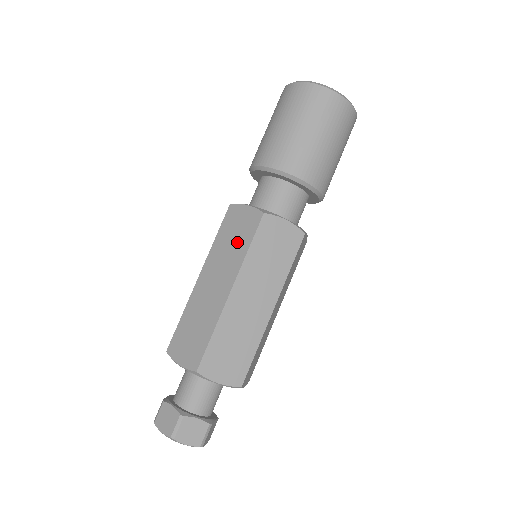
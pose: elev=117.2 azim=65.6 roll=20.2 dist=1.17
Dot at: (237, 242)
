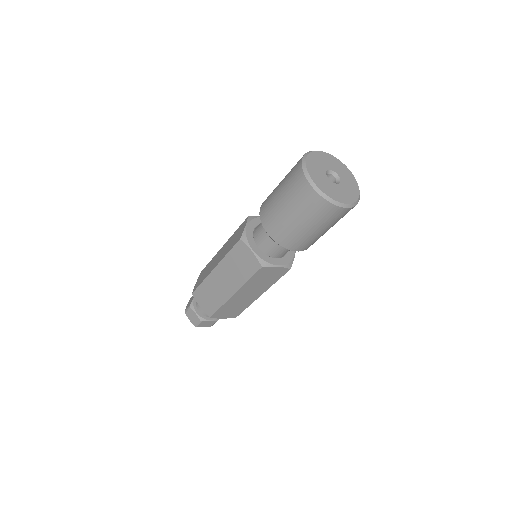
Dot at: (231, 244)
